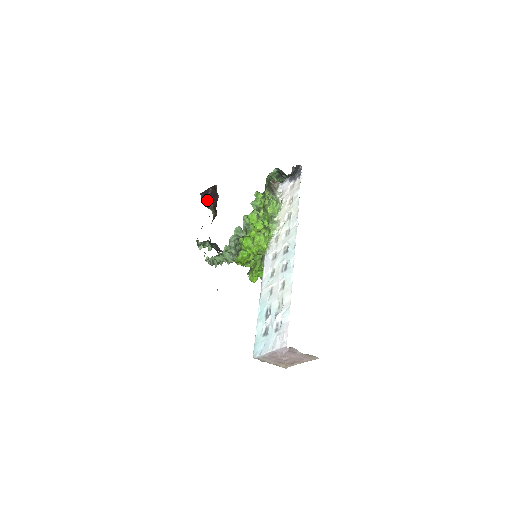
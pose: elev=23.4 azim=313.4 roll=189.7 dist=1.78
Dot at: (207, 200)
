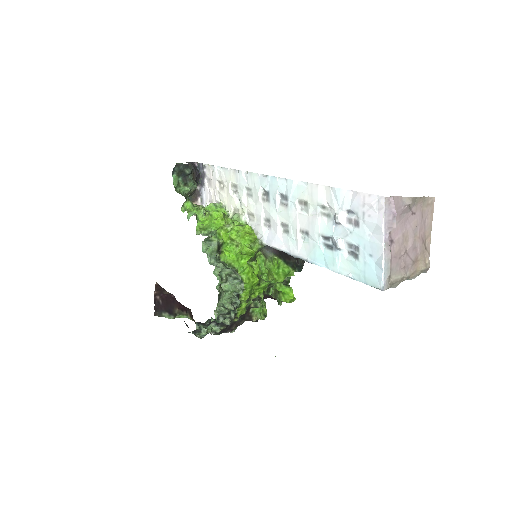
Dot at: (167, 311)
